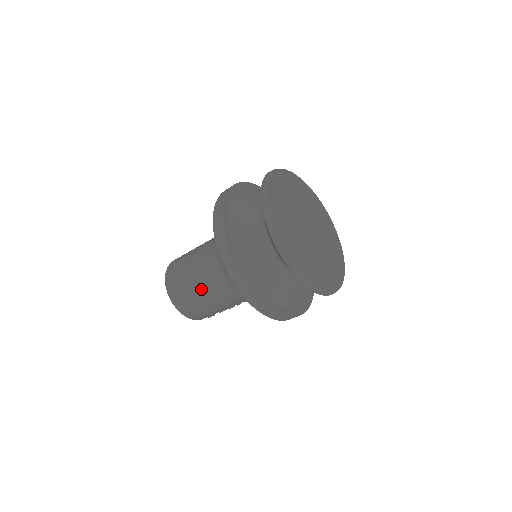
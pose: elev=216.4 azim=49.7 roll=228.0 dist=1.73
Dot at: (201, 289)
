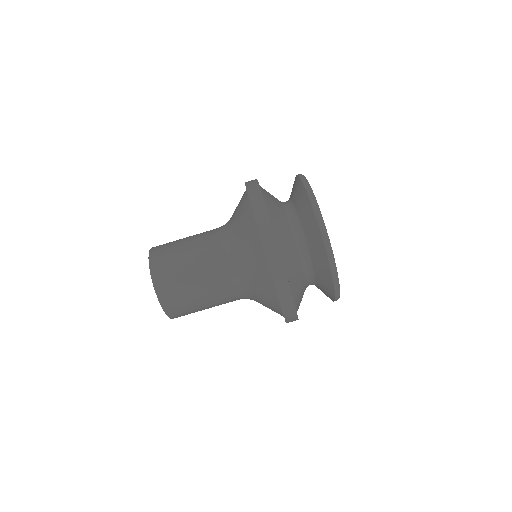
Dot at: (205, 290)
